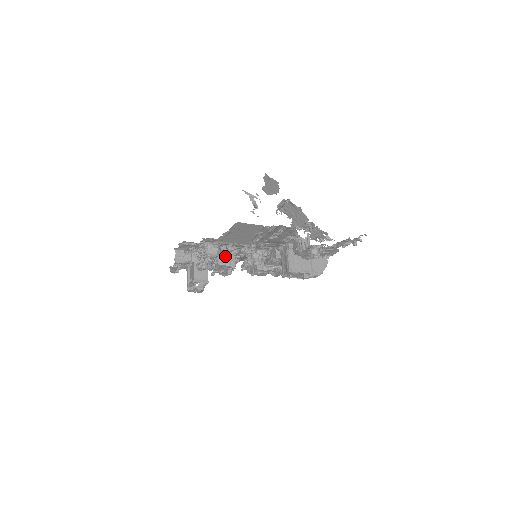
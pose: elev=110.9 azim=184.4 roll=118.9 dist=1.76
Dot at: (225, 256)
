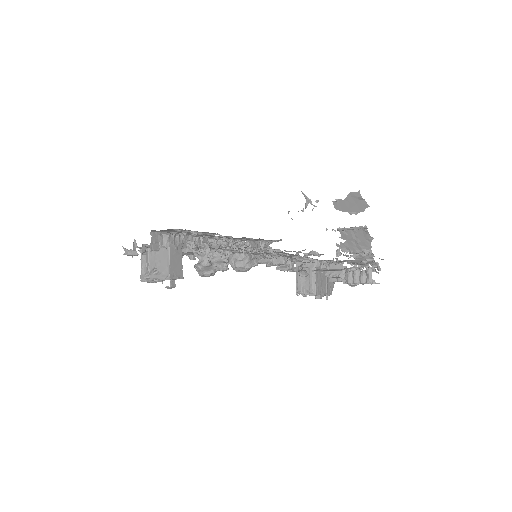
Dot at: (200, 240)
